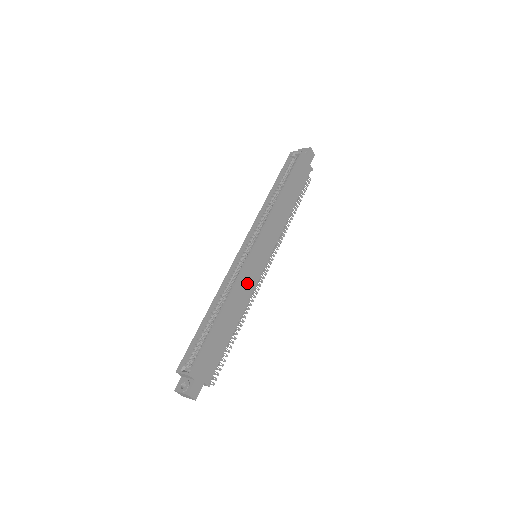
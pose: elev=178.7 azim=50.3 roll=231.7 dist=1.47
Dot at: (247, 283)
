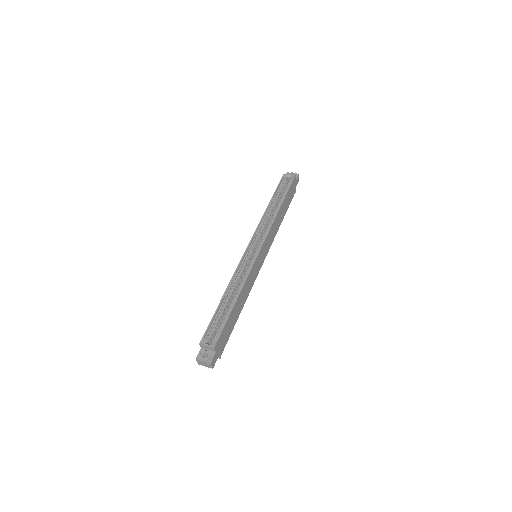
Dot at: (252, 278)
